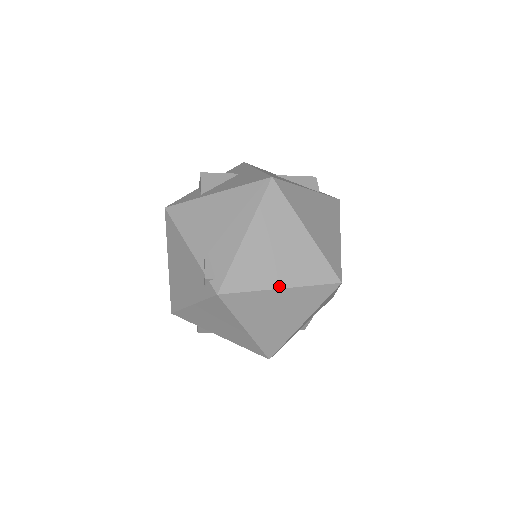
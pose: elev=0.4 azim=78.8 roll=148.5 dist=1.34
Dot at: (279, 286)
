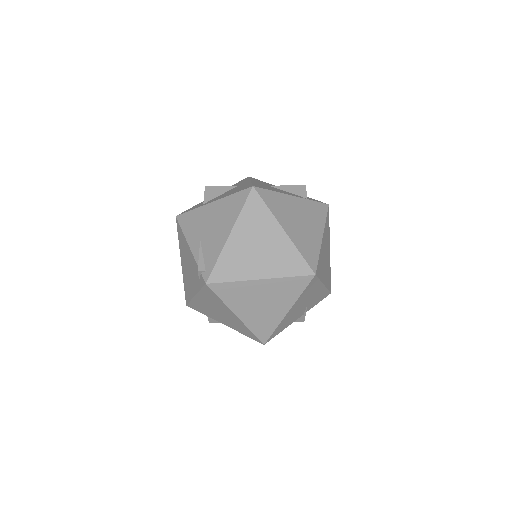
Dot at: (259, 277)
